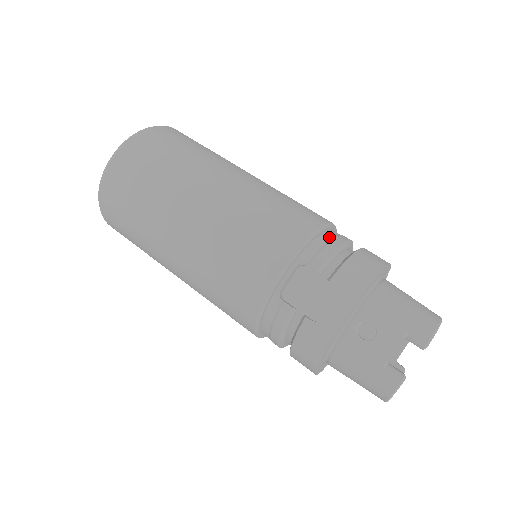
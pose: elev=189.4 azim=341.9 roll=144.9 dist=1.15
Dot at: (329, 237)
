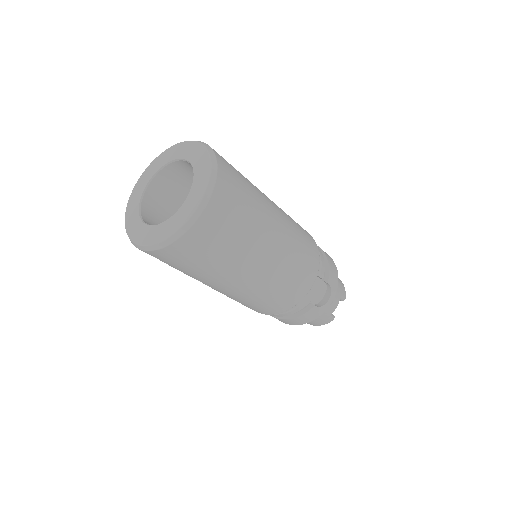
Dot at: occluded
